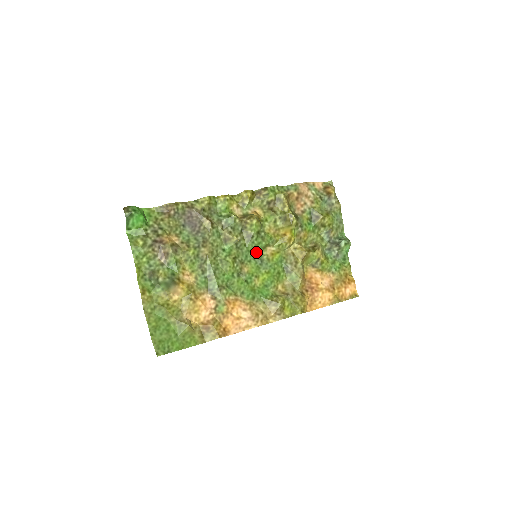
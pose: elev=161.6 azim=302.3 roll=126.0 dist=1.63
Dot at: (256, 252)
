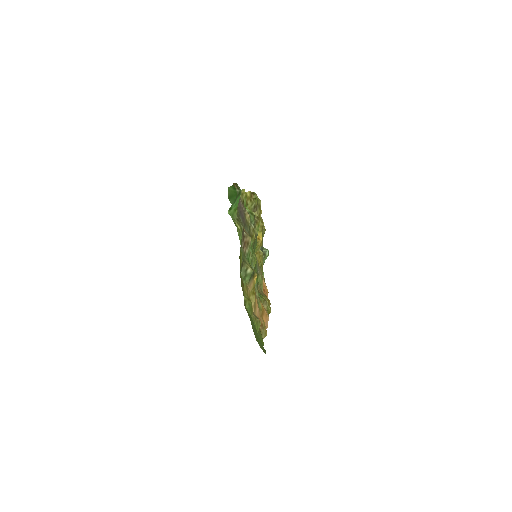
Dot at: occluded
